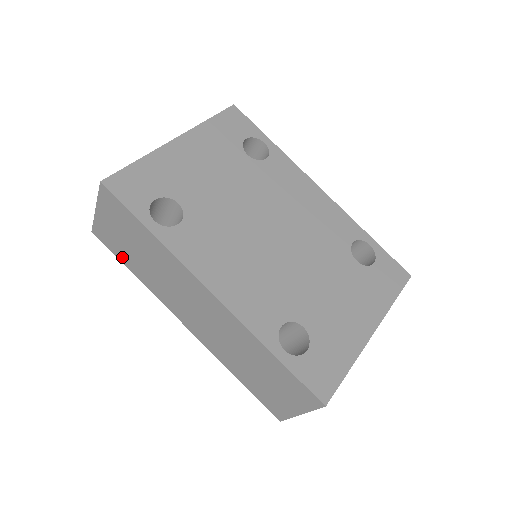
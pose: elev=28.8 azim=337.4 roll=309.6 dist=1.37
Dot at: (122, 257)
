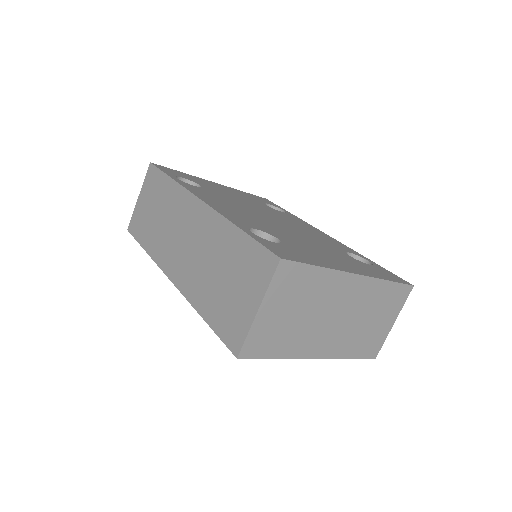
Dot at: (142, 236)
